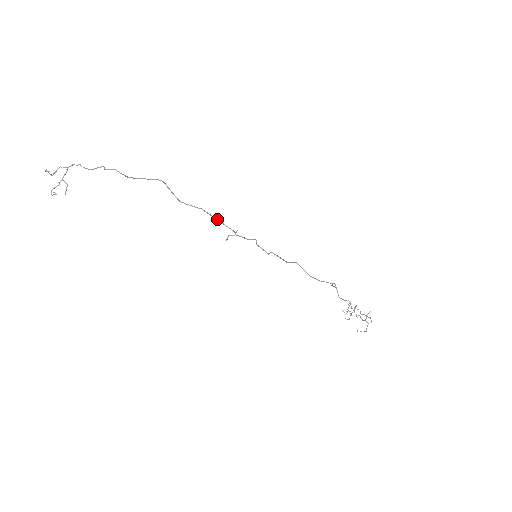
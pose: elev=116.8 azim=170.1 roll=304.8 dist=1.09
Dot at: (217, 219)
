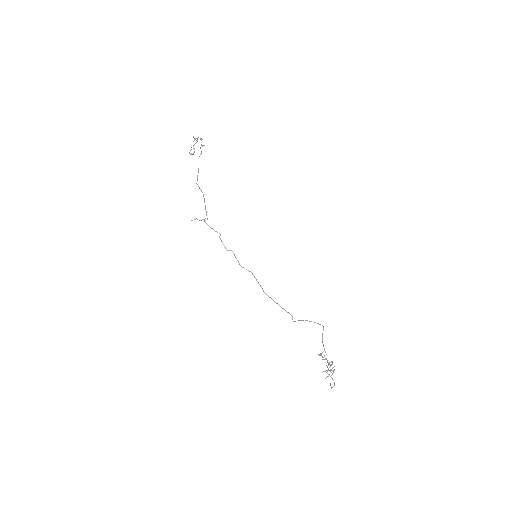
Dot at: (205, 206)
